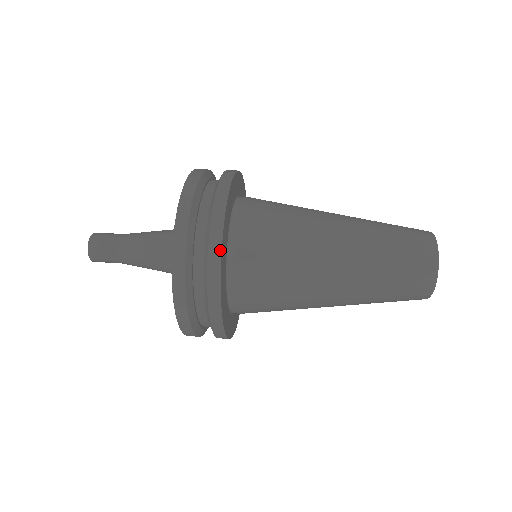
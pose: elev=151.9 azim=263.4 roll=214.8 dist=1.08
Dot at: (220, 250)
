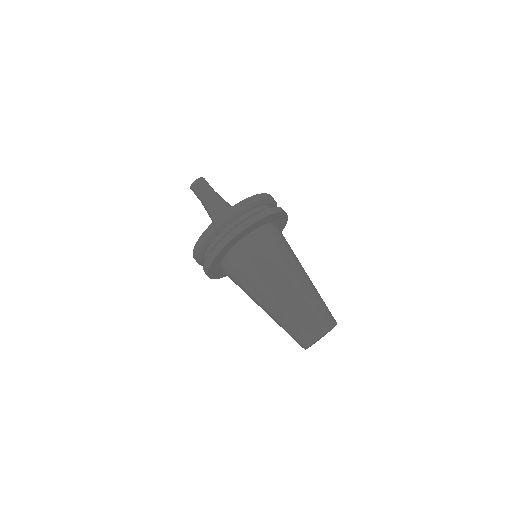
Dot at: (211, 263)
